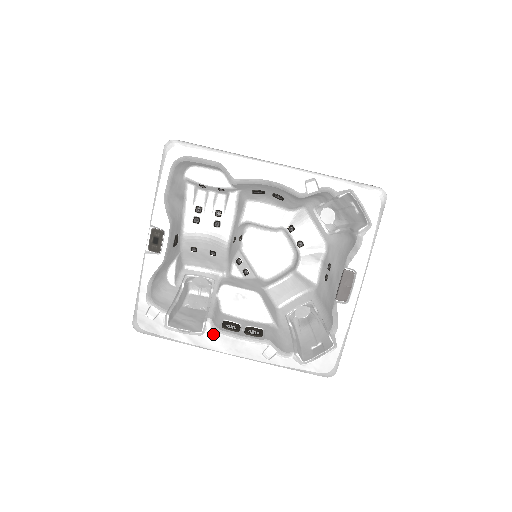
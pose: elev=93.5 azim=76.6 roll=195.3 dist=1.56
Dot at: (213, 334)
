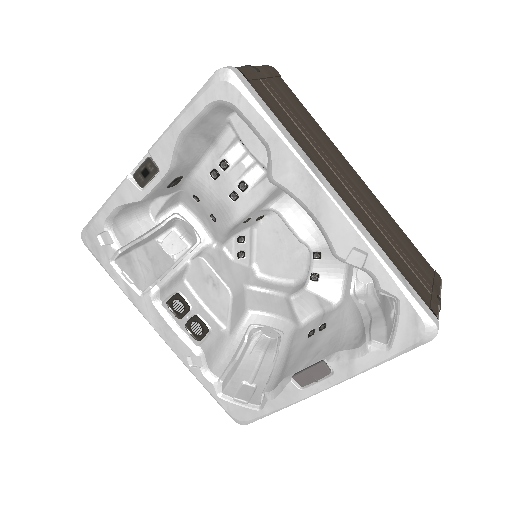
Dot at: (152, 304)
